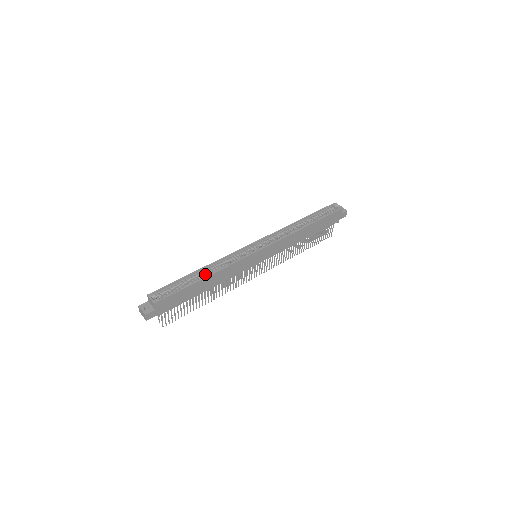
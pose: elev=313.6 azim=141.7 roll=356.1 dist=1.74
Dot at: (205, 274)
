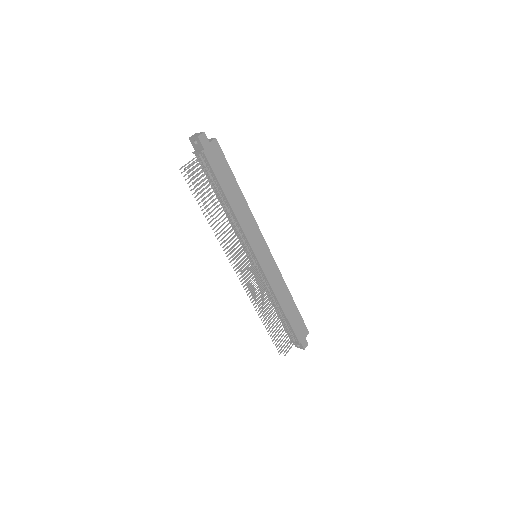
Dot at: occluded
